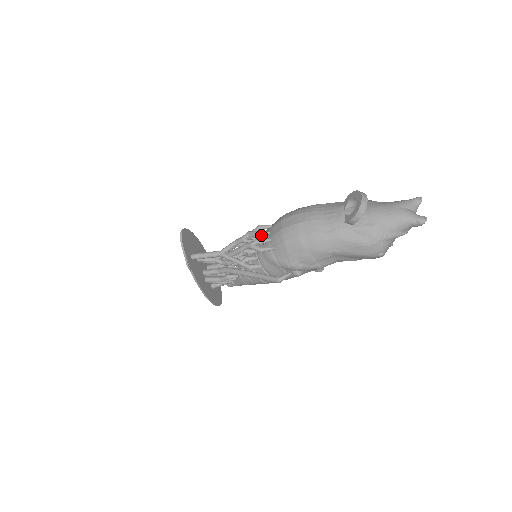
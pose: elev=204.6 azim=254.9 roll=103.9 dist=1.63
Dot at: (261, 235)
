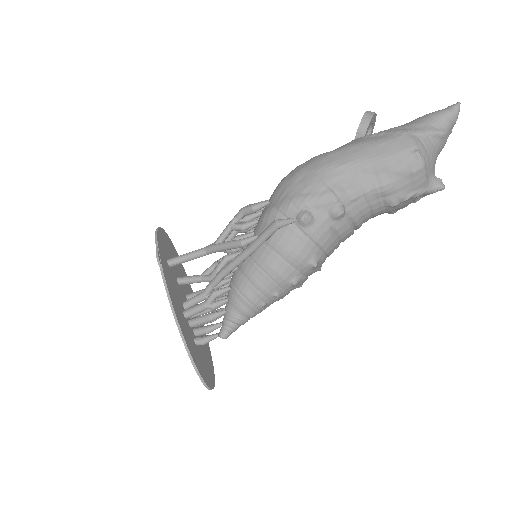
Dot at: occluded
